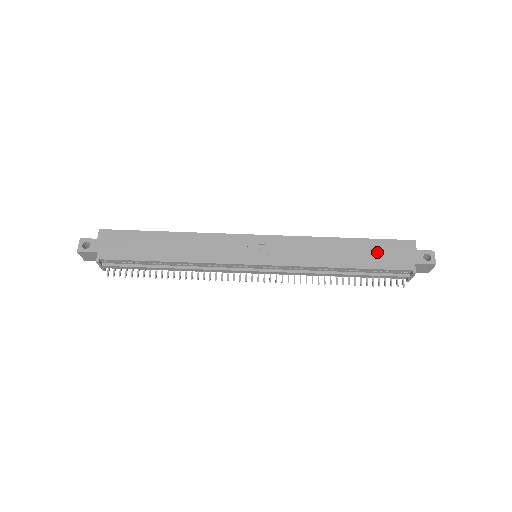
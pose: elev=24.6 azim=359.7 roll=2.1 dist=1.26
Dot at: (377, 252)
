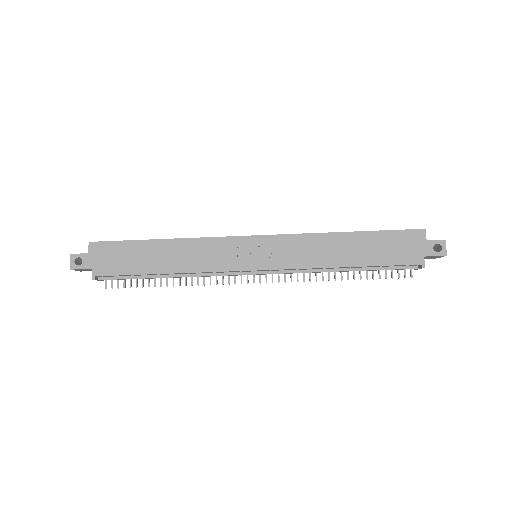
Dot at: (384, 246)
